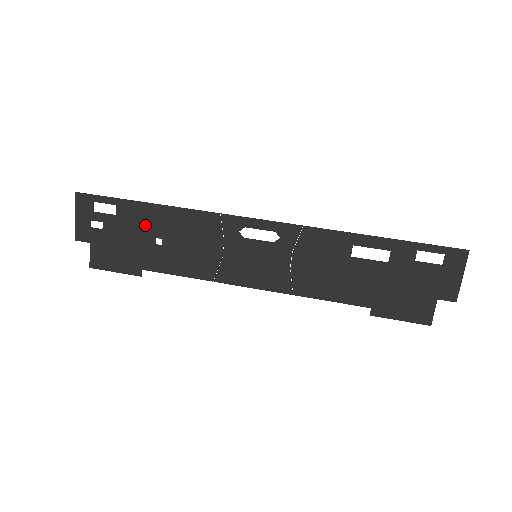
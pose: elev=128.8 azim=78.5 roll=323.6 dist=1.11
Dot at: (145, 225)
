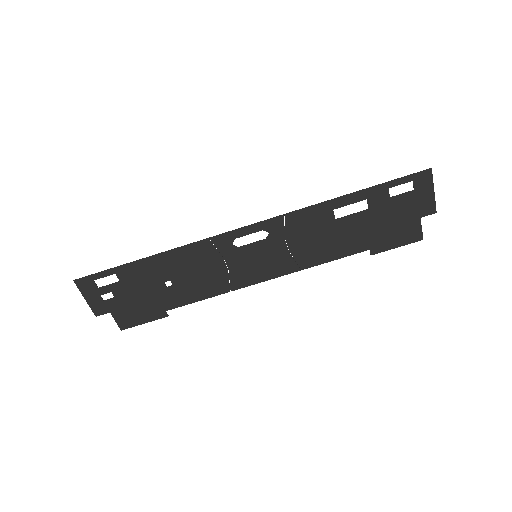
Dot at: (149, 277)
